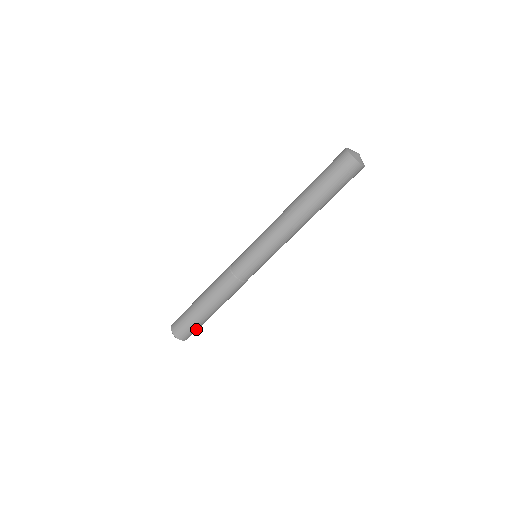
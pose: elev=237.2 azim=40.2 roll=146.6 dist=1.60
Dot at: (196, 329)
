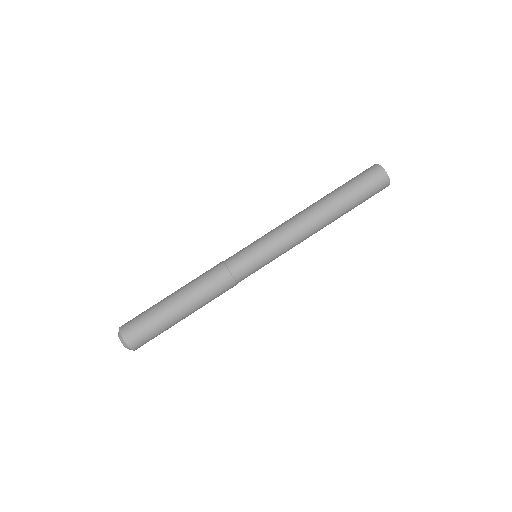
Dot at: (153, 335)
